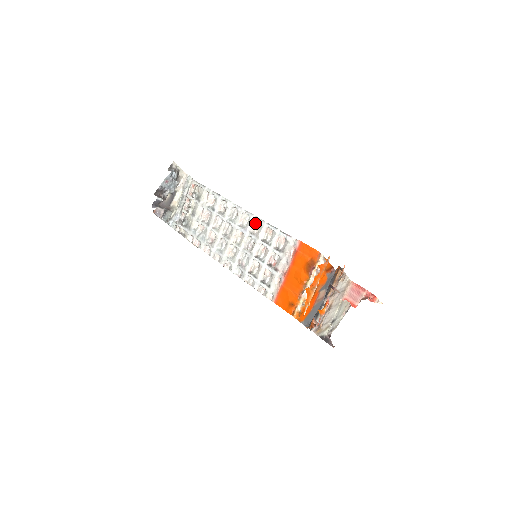
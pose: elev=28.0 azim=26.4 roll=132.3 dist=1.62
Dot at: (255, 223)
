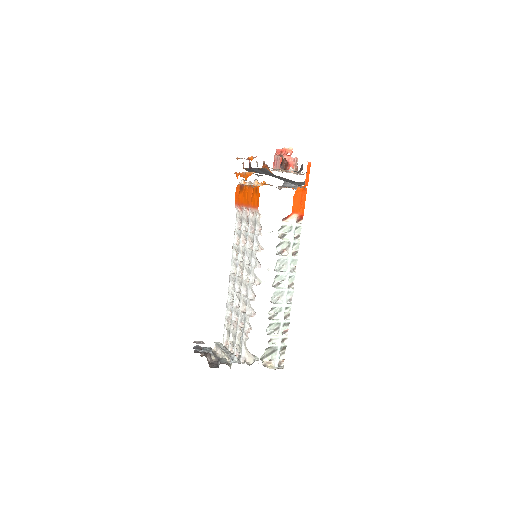
Dot at: (237, 259)
